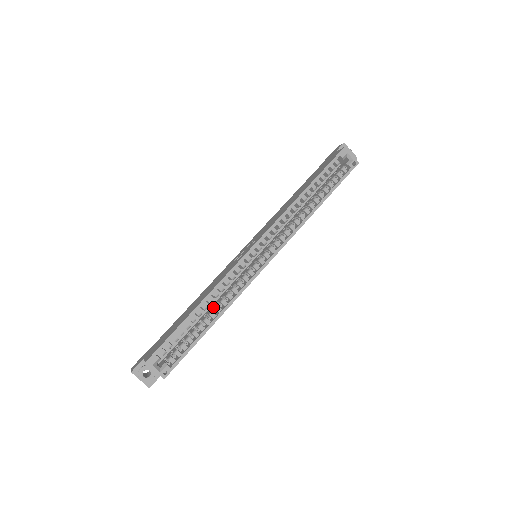
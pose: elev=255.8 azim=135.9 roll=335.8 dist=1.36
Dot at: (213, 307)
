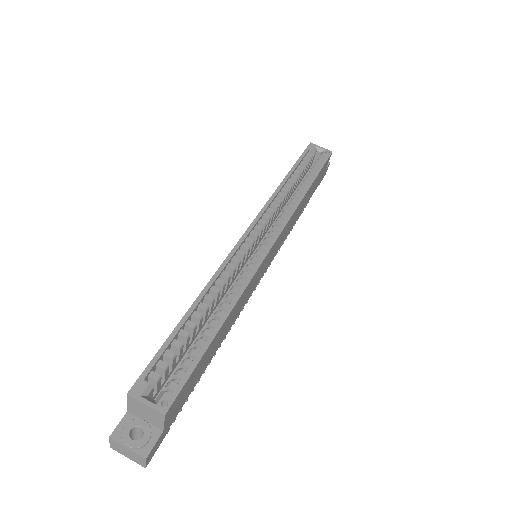
Dot at: occluded
